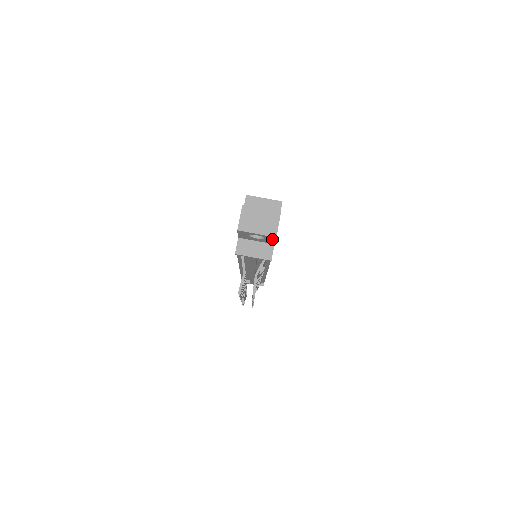
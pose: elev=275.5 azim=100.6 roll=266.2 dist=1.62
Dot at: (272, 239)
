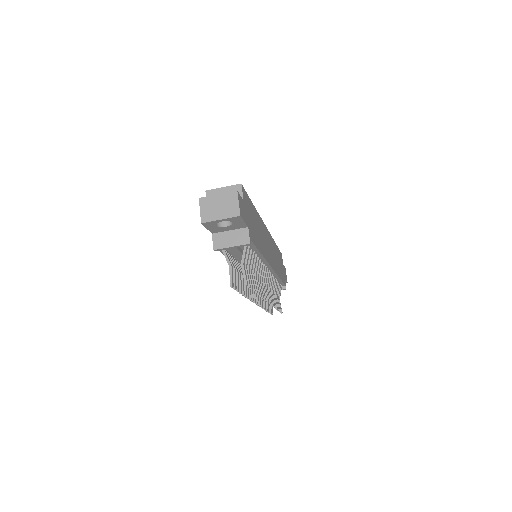
Dot at: (239, 220)
